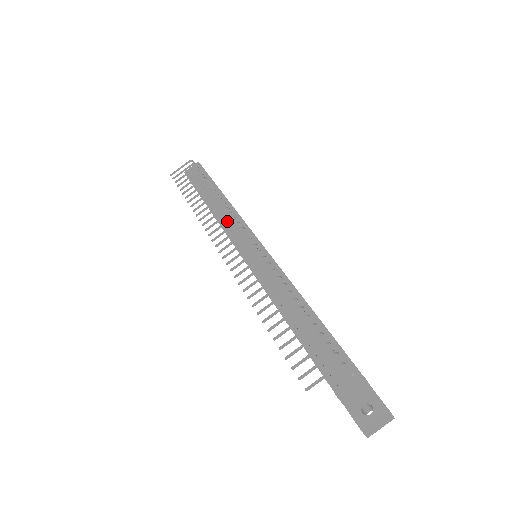
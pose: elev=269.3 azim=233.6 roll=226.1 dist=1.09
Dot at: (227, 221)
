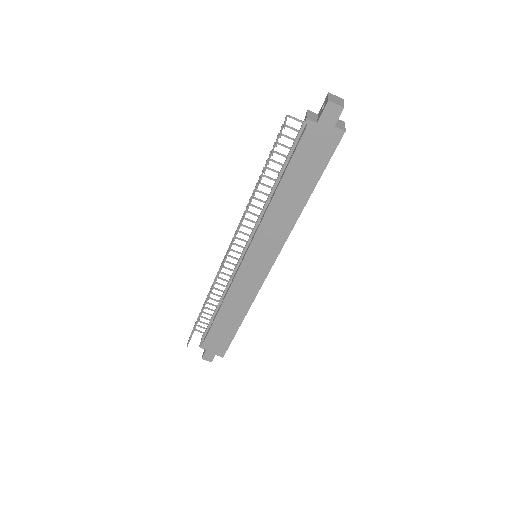
Dot at: (221, 264)
